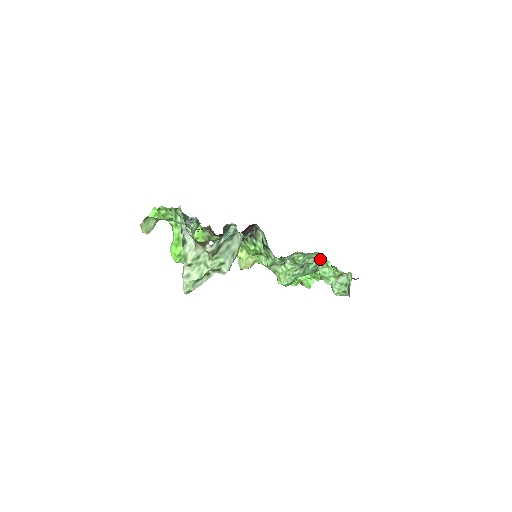
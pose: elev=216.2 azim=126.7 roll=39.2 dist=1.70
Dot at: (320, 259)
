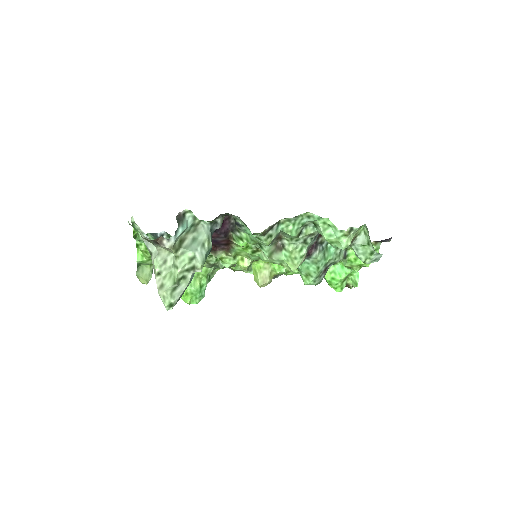
Dot at: (316, 221)
